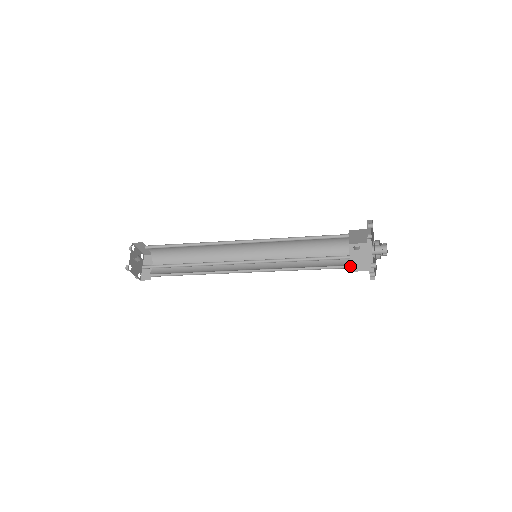
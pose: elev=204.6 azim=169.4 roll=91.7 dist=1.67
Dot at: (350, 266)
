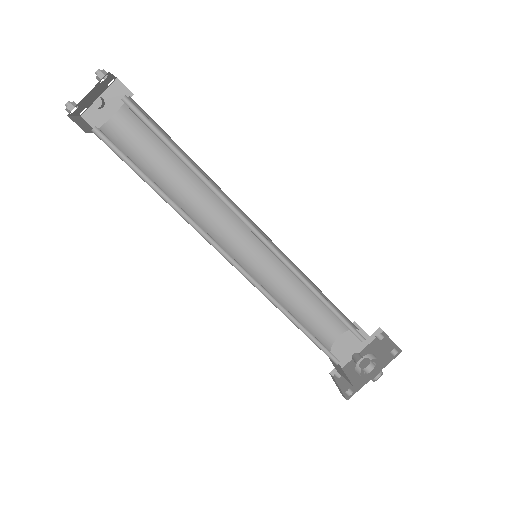
Dot at: (330, 344)
